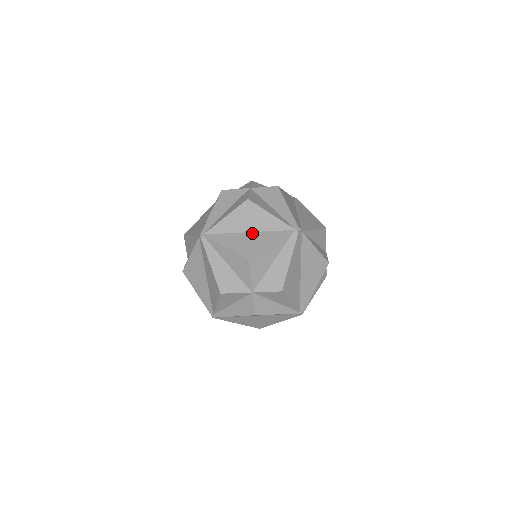
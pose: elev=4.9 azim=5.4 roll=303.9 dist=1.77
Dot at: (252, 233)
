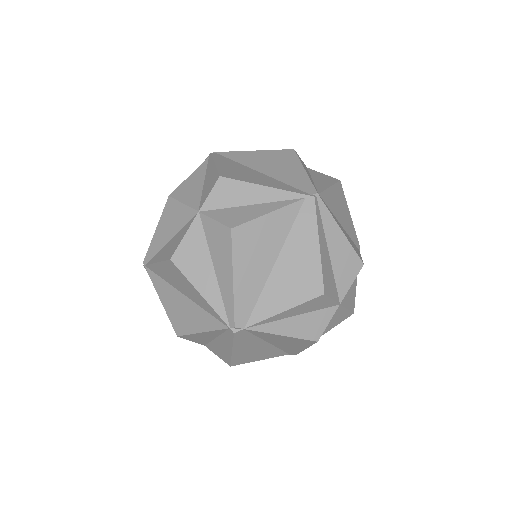
Dot at: (186, 299)
